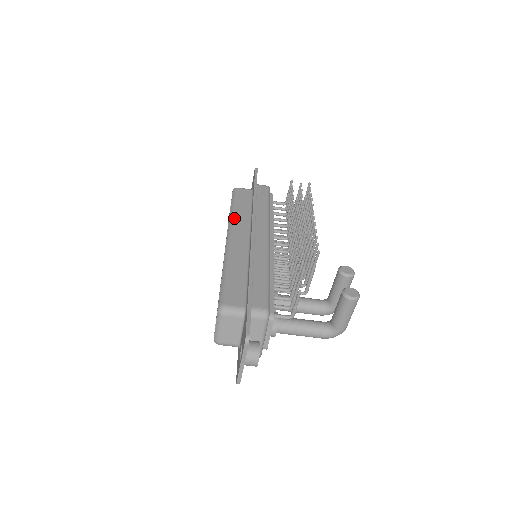
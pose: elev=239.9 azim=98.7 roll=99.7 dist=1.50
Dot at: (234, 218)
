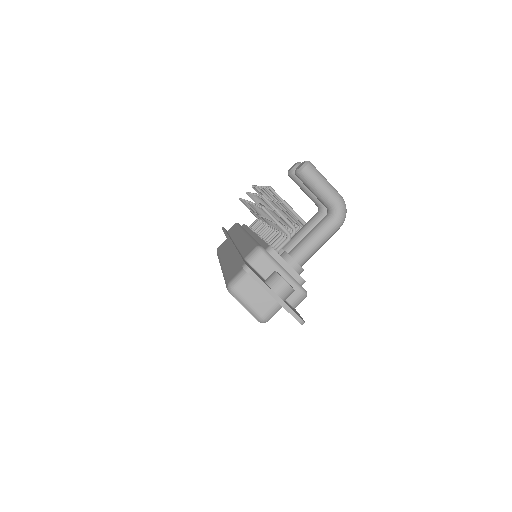
Dot at: (220, 256)
